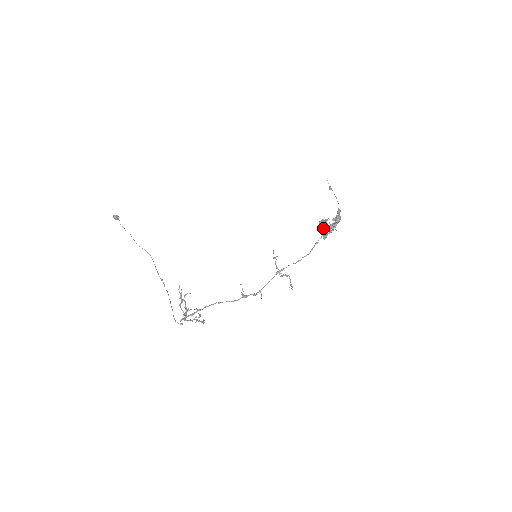
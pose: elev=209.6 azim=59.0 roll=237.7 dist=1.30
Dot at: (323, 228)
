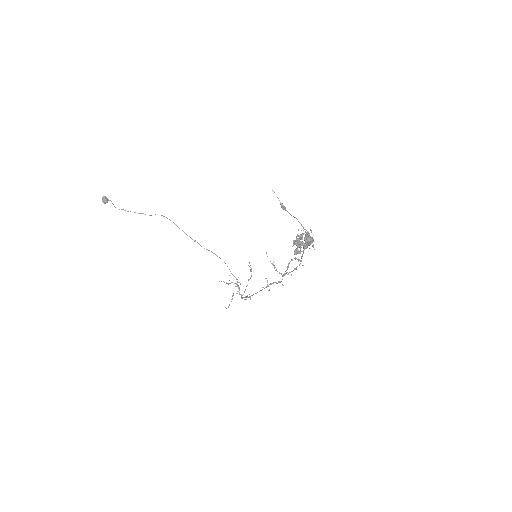
Dot at: (300, 239)
